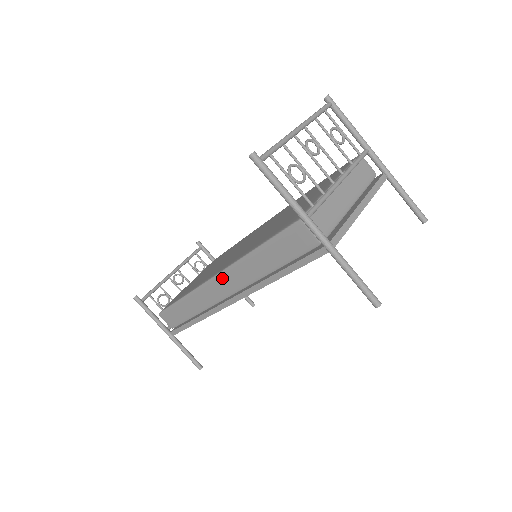
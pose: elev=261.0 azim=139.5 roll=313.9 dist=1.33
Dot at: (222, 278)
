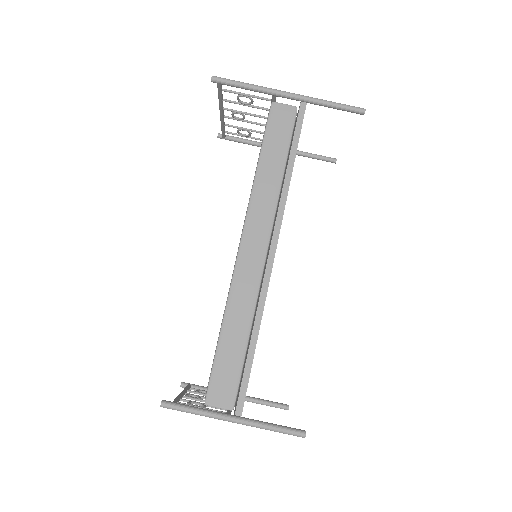
Dot at: (249, 231)
